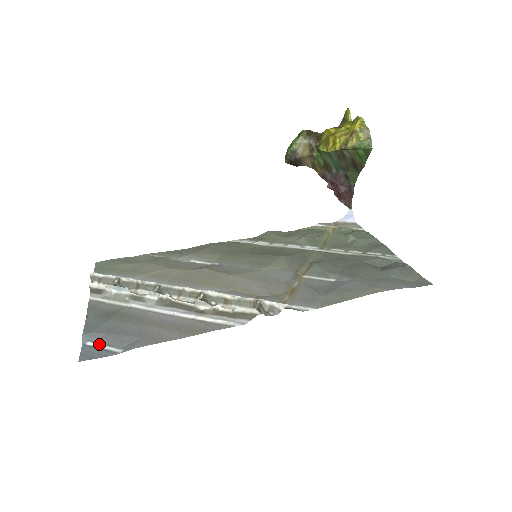
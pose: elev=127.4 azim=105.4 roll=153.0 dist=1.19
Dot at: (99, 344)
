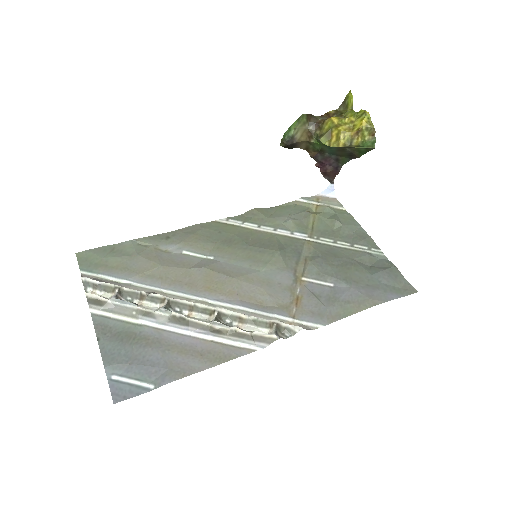
Dot at: (126, 378)
